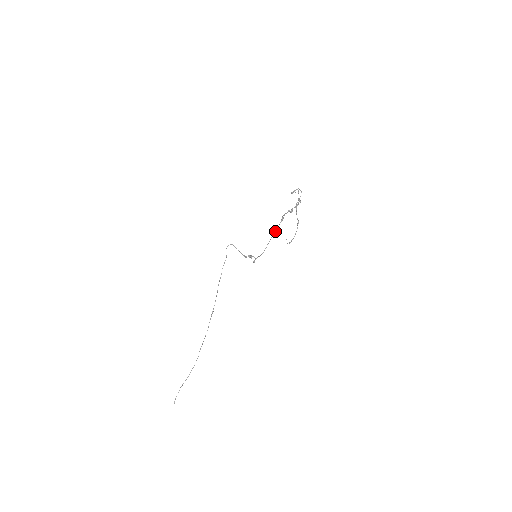
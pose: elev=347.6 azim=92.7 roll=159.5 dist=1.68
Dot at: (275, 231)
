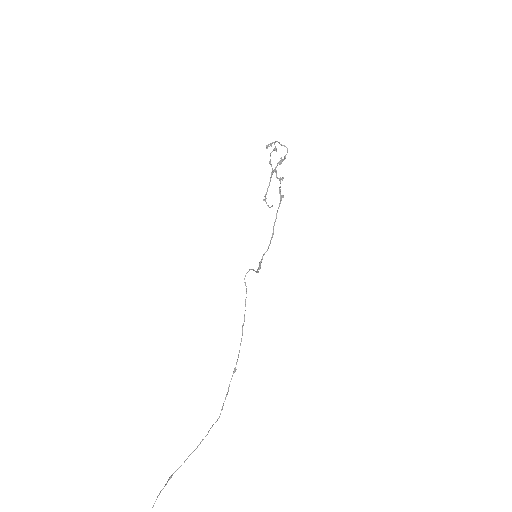
Dot at: occluded
